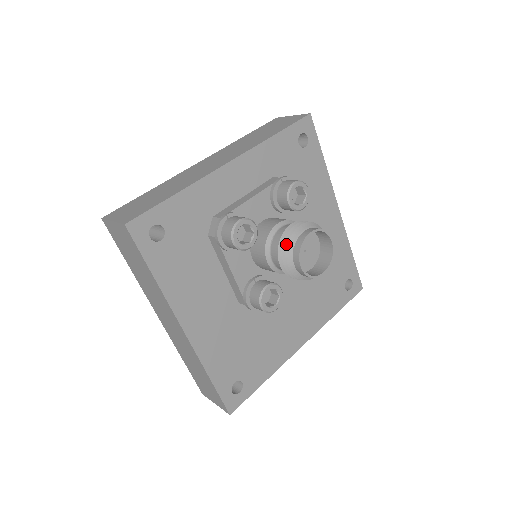
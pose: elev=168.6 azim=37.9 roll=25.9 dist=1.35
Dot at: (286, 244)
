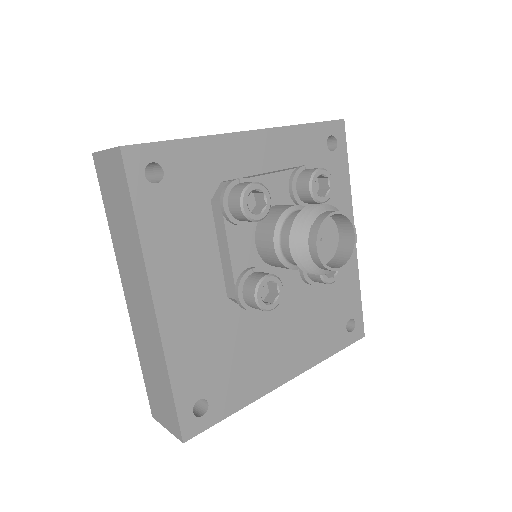
Dot at: (303, 221)
